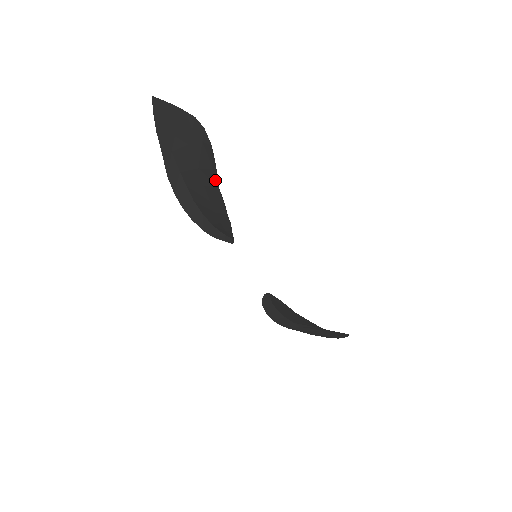
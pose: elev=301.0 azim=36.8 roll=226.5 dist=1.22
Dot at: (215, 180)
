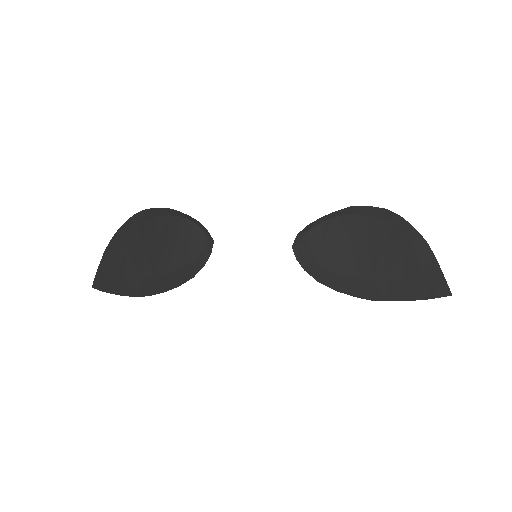
Dot at: (153, 220)
